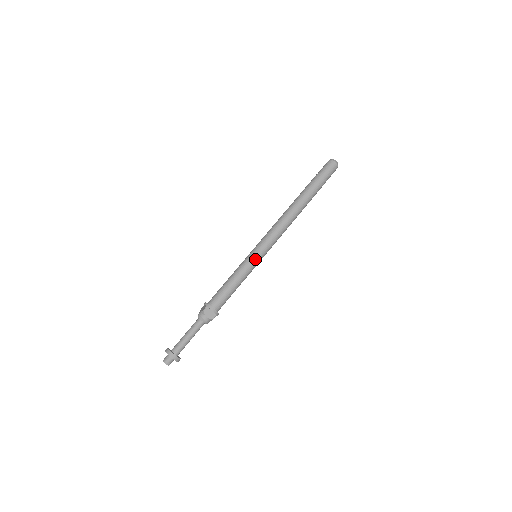
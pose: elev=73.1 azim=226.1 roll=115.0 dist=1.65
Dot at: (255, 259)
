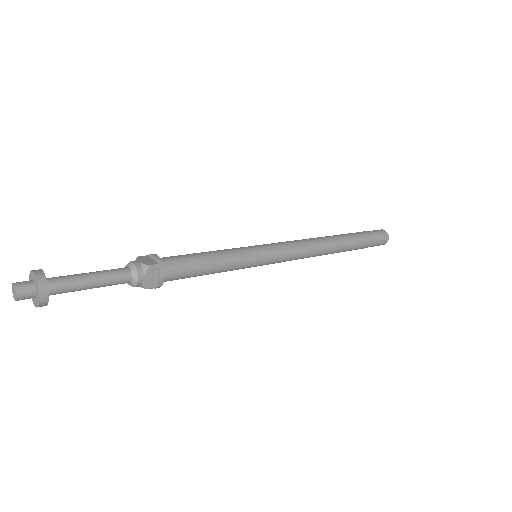
Dot at: (257, 260)
